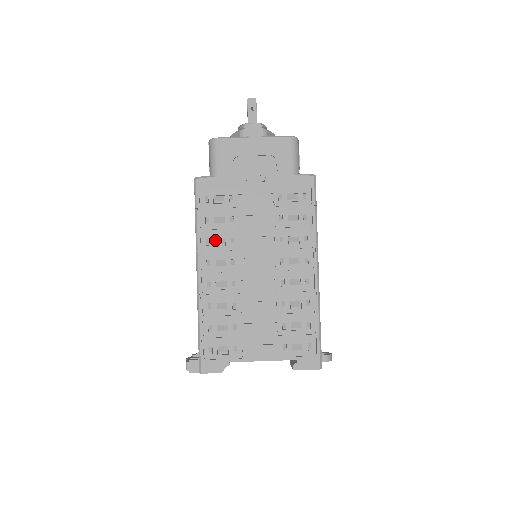
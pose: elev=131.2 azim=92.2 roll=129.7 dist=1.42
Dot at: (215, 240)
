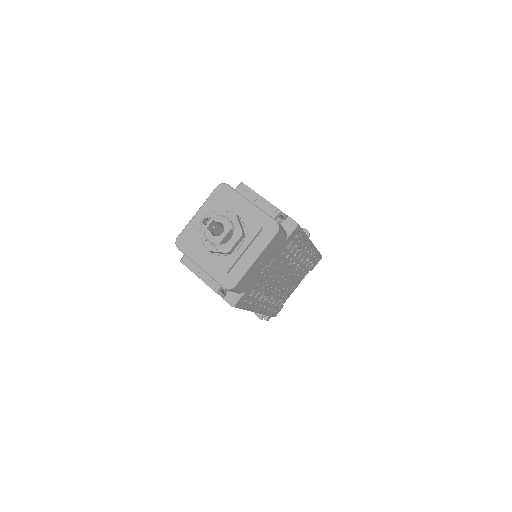
Dot at: (258, 299)
